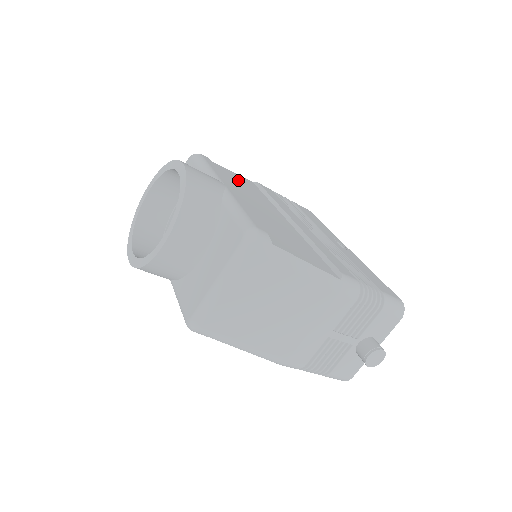
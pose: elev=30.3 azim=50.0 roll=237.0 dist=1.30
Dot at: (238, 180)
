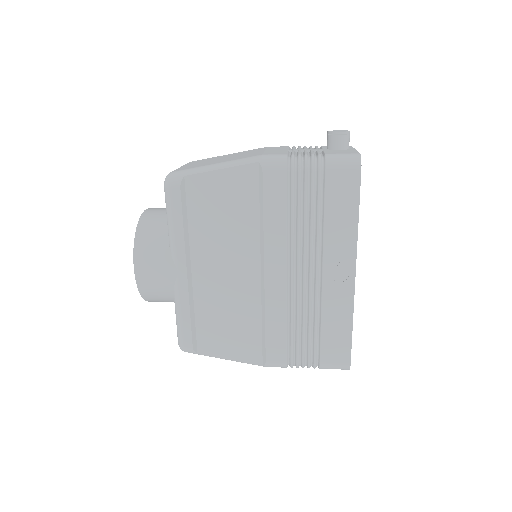
Dot at: (221, 201)
